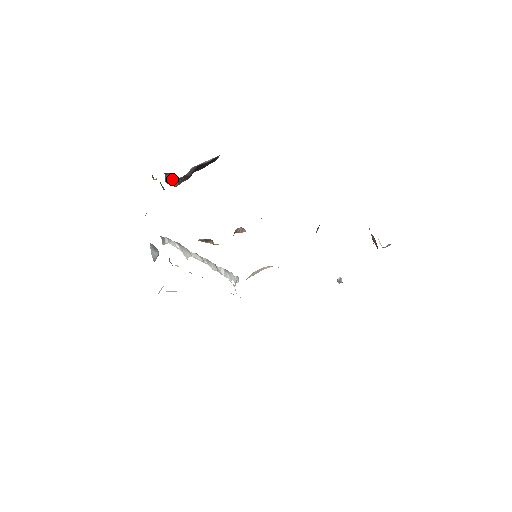
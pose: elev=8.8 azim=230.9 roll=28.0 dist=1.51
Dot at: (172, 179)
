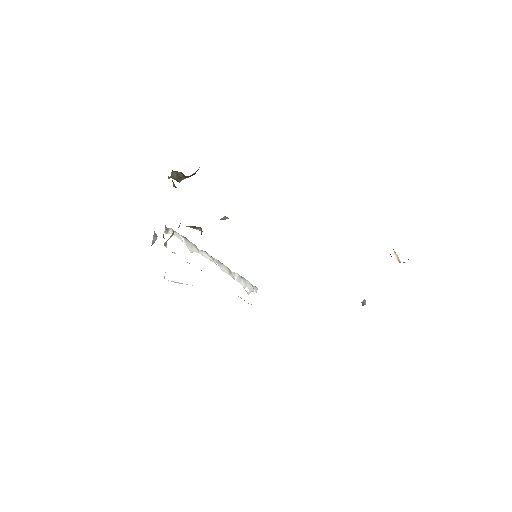
Dot at: (178, 176)
